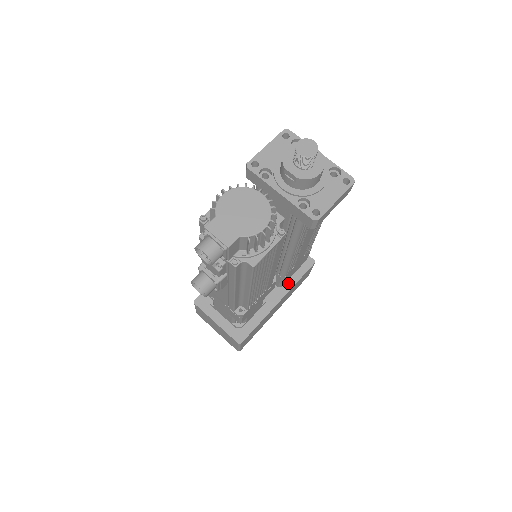
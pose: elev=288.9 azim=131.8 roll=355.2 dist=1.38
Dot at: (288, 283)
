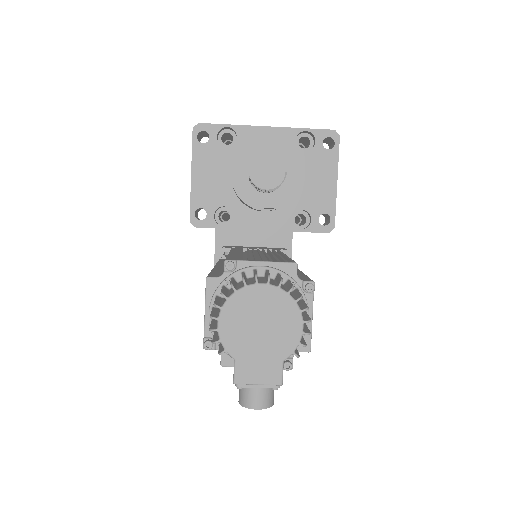
Dot at: occluded
